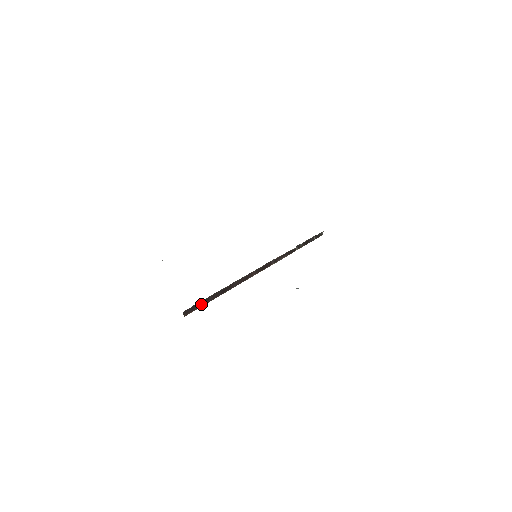
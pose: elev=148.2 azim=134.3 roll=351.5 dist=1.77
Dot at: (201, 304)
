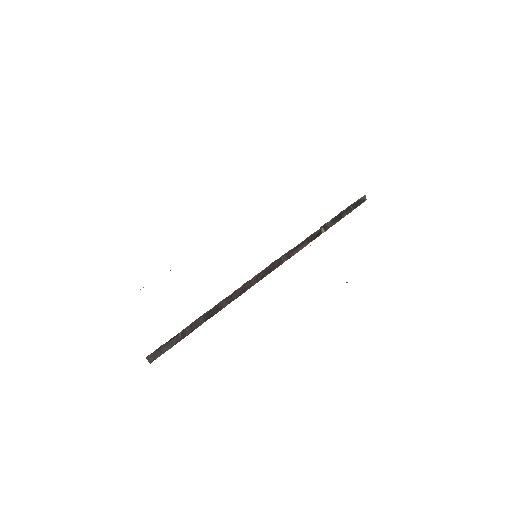
Dot at: (174, 341)
